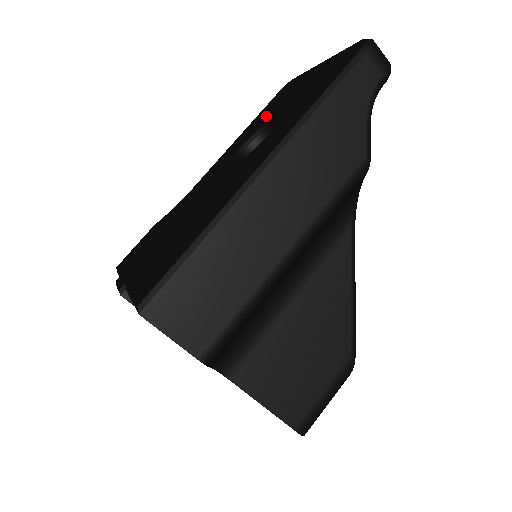
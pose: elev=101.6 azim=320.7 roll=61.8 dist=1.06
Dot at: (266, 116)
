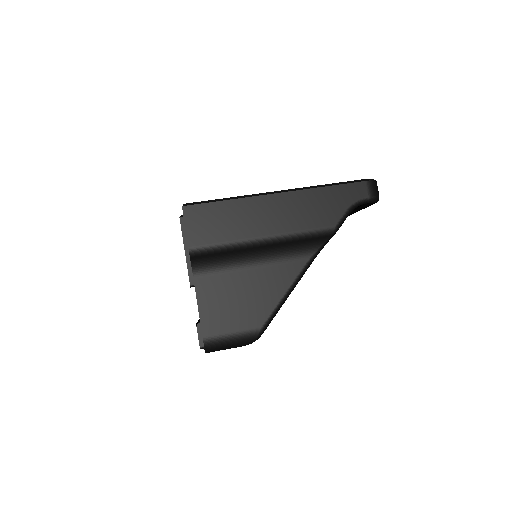
Dot at: occluded
